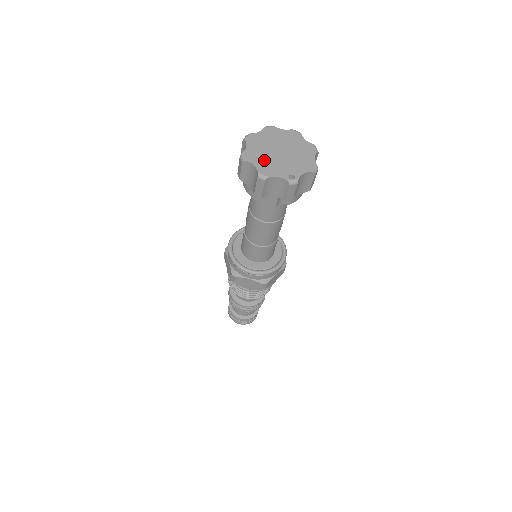
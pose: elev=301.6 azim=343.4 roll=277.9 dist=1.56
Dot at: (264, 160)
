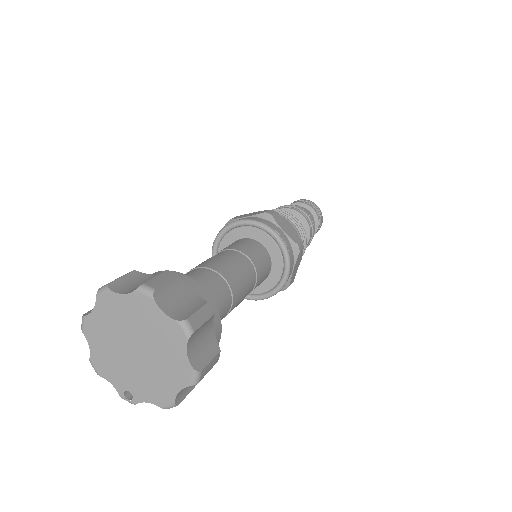
Dot at: (105, 348)
